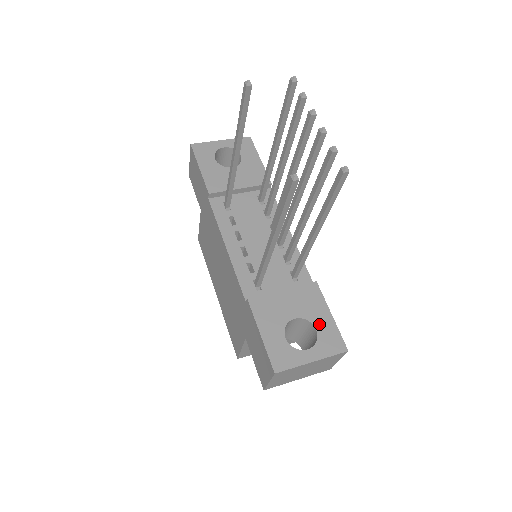
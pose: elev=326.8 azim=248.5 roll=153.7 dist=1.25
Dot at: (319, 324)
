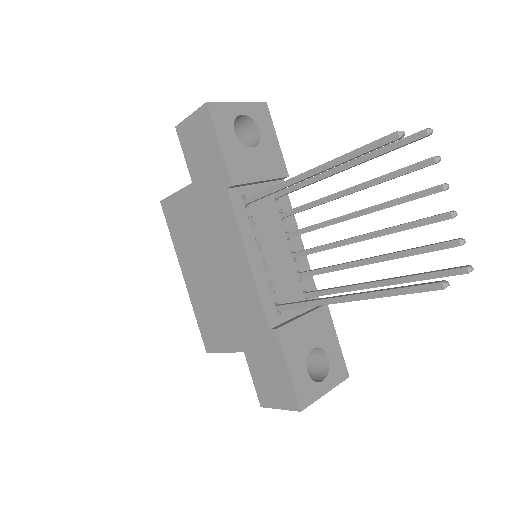
Dot at: (330, 352)
